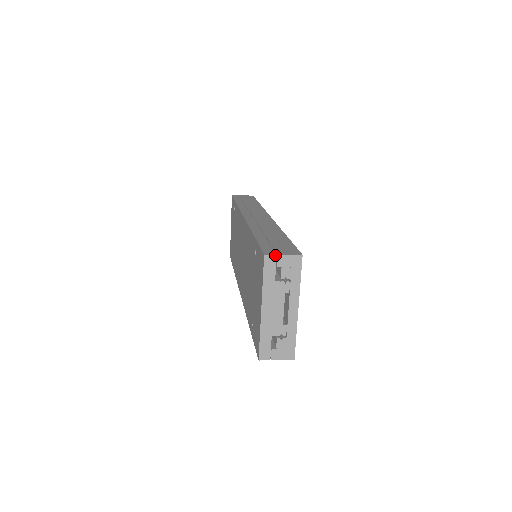
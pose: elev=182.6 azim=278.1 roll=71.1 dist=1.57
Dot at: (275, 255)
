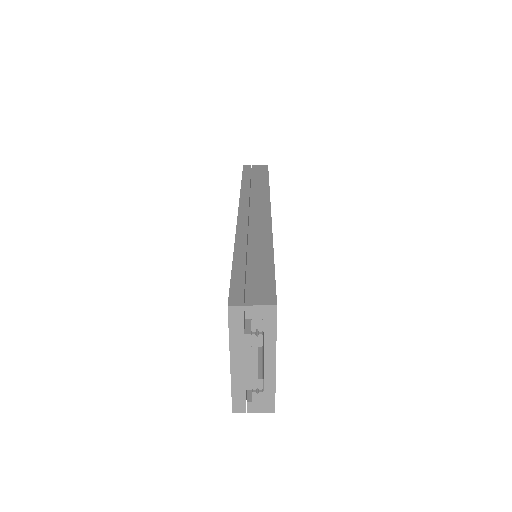
Dot at: (241, 306)
